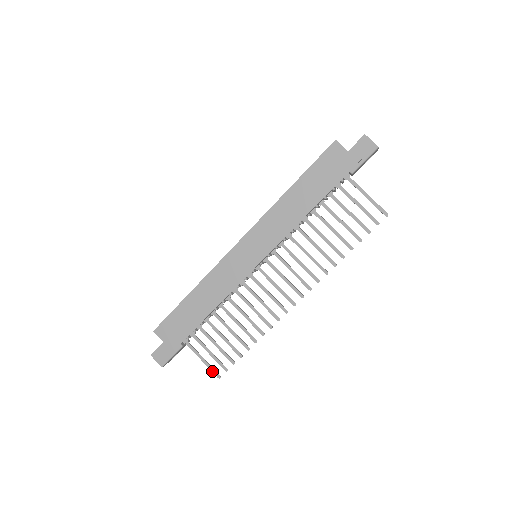
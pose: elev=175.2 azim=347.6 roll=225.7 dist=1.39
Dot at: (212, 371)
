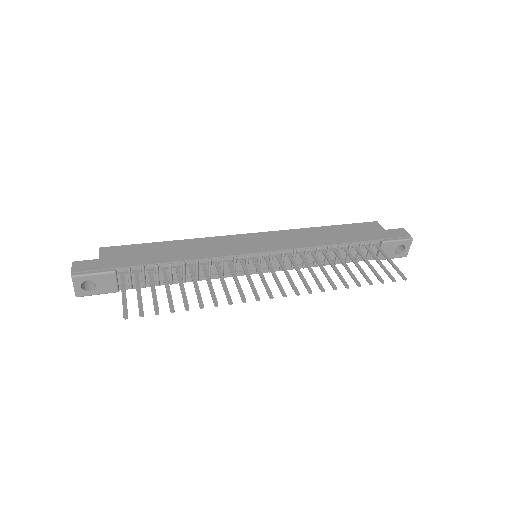
Dot at: (124, 308)
